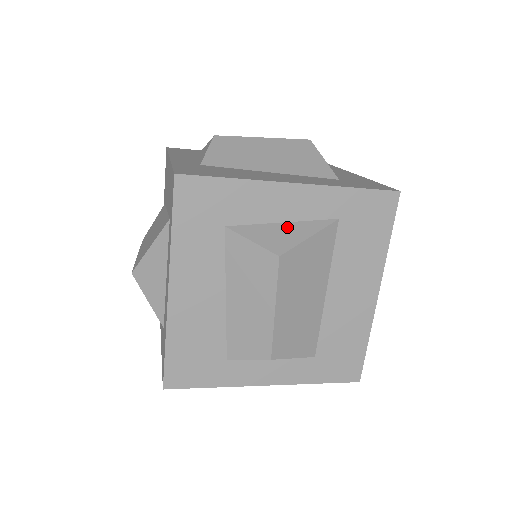
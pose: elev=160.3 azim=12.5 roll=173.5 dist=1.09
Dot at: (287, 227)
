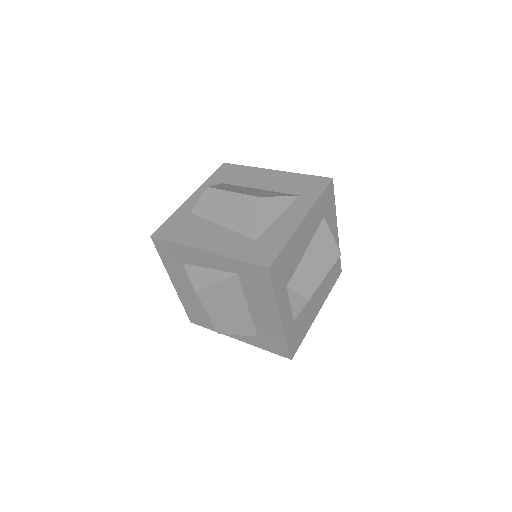
Dot at: (208, 272)
